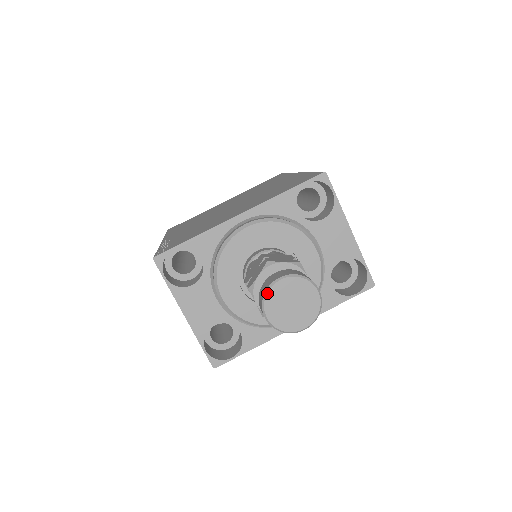
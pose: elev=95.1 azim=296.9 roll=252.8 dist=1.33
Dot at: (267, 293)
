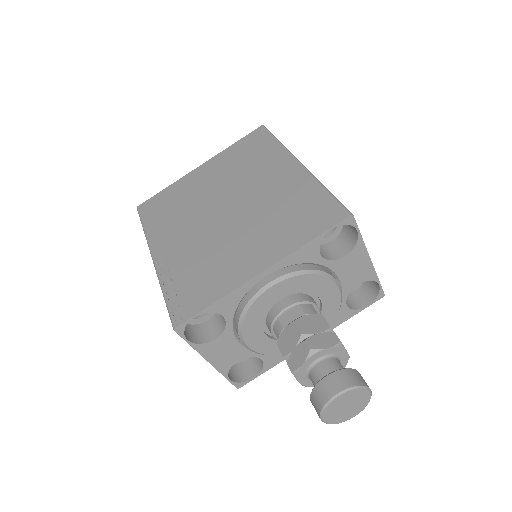
Dot at: (326, 407)
